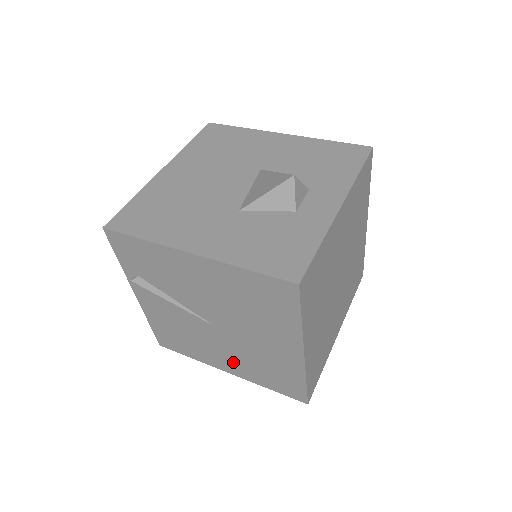
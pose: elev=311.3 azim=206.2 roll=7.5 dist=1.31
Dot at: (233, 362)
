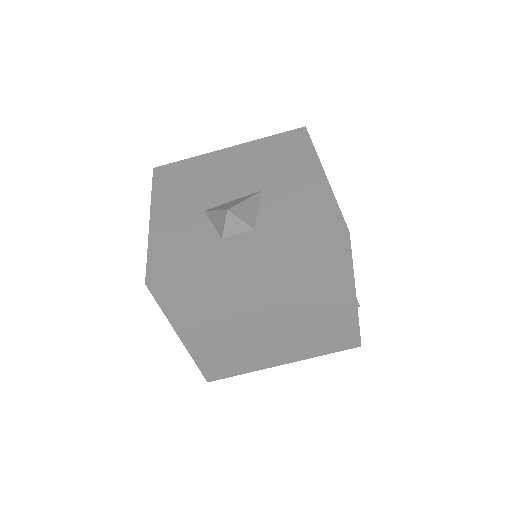
Dot at: occluded
